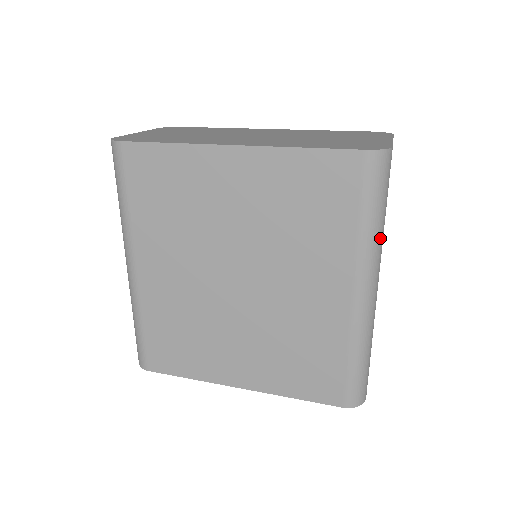
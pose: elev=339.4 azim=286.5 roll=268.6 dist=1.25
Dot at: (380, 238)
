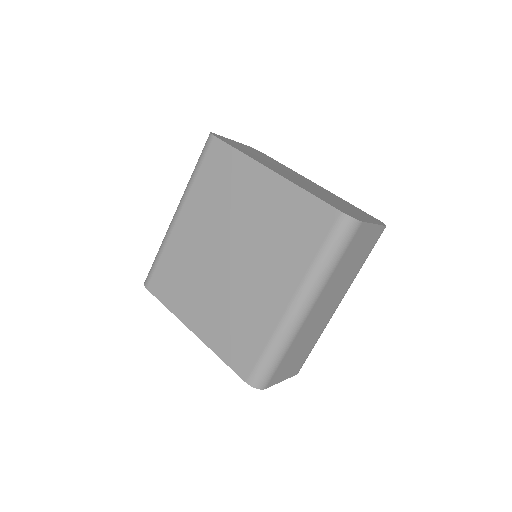
Dot at: (326, 276)
